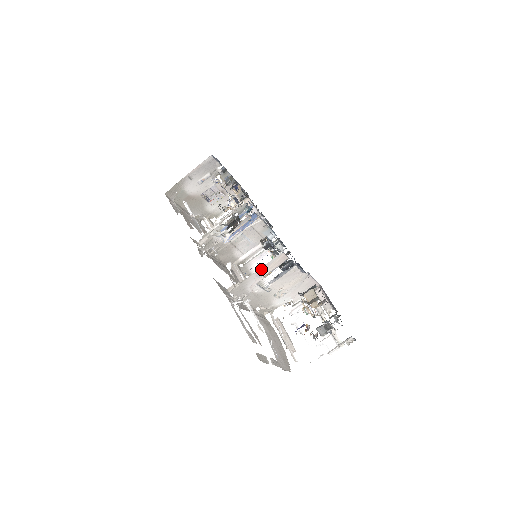
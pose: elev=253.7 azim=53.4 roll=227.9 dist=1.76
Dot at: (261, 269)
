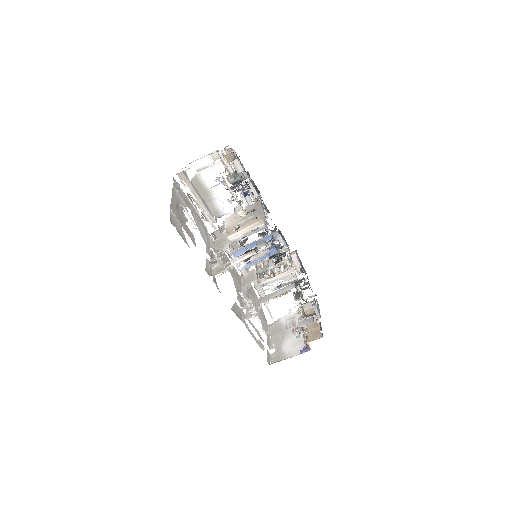
Dot at: occluded
